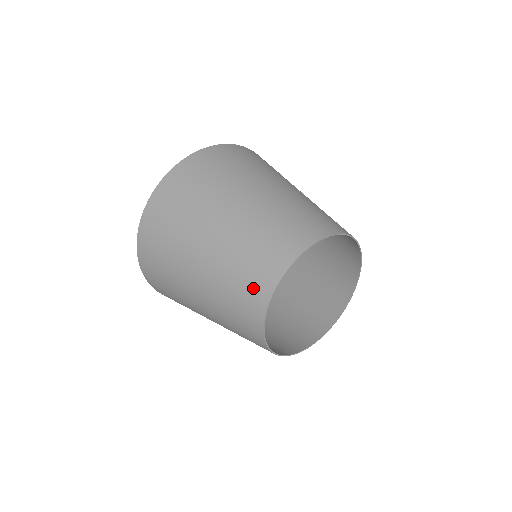
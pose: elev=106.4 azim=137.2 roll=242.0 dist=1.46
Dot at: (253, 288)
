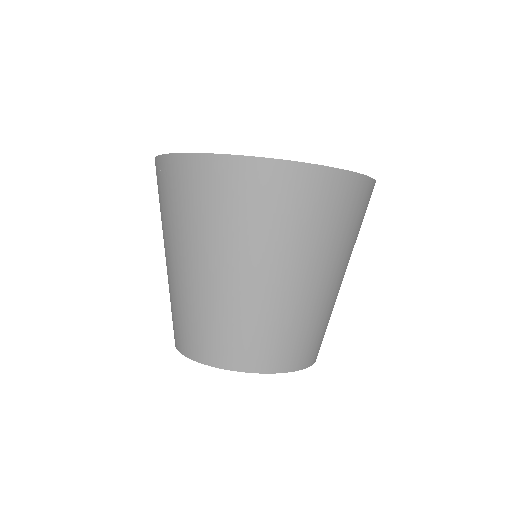
Dot at: (202, 342)
